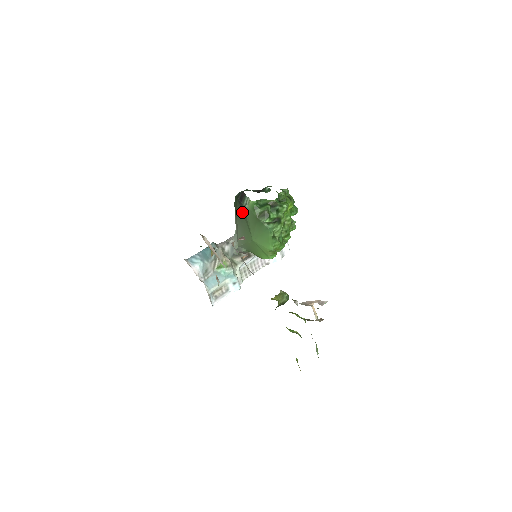
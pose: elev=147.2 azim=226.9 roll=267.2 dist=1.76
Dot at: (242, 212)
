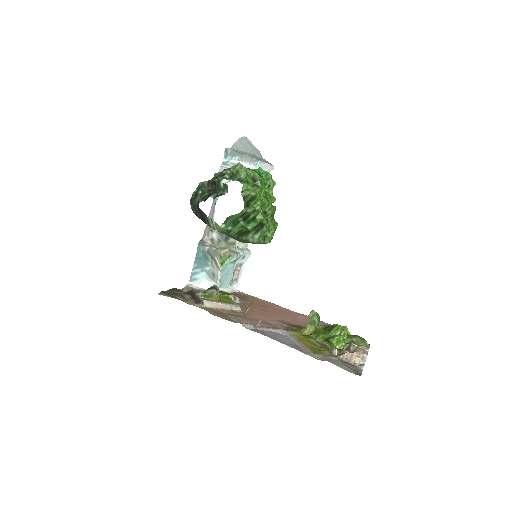
Dot at: occluded
